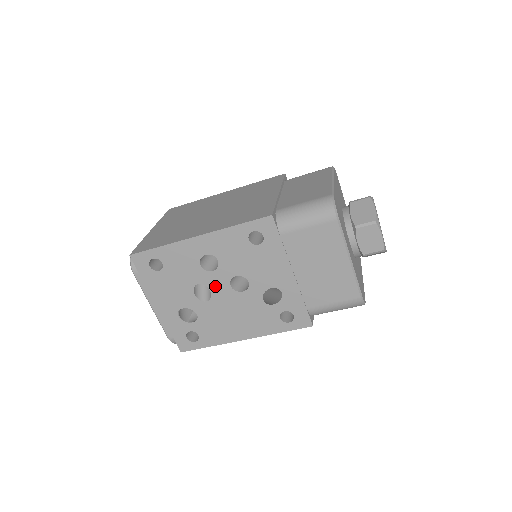
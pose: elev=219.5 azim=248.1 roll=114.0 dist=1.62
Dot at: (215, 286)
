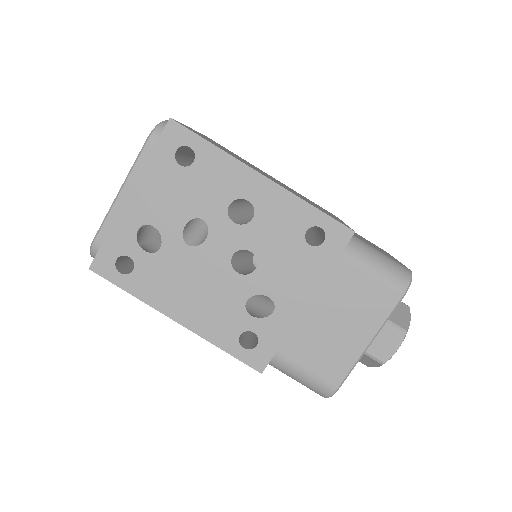
Dot at: (217, 239)
